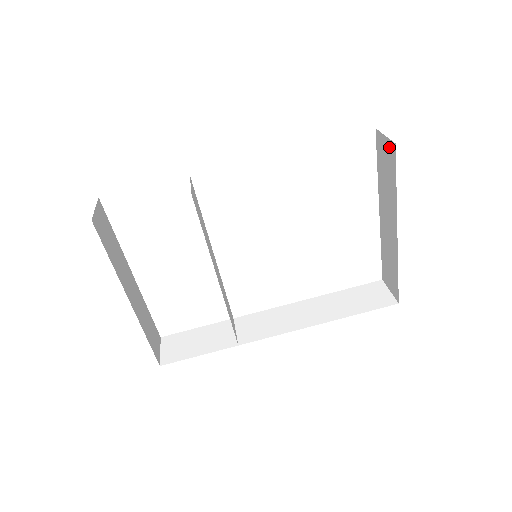
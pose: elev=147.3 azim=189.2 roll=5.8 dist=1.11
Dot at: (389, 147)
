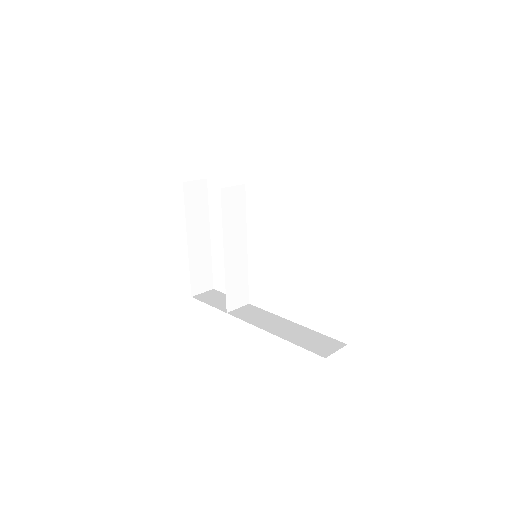
Dot at: occluded
